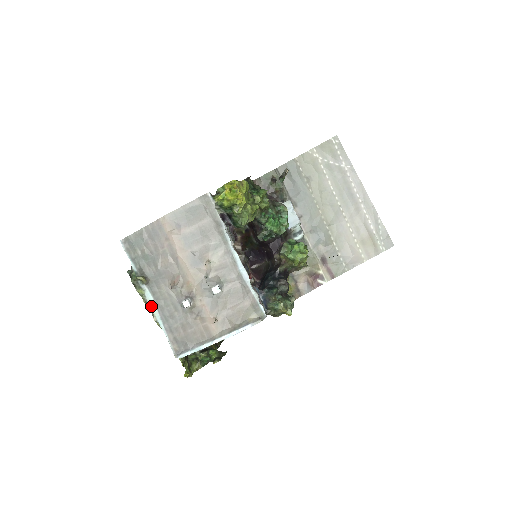
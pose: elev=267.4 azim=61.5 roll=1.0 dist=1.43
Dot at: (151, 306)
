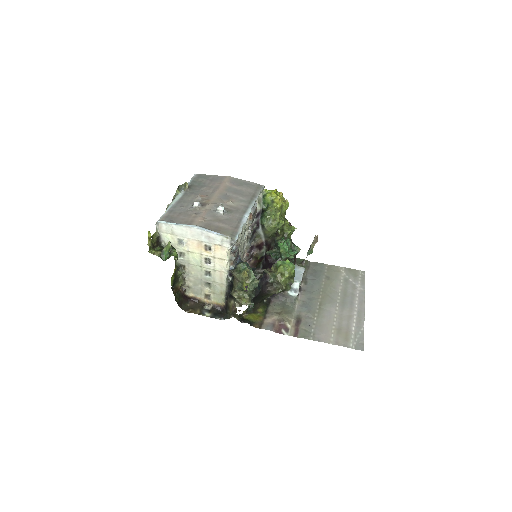
Dot at: (175, 199)
